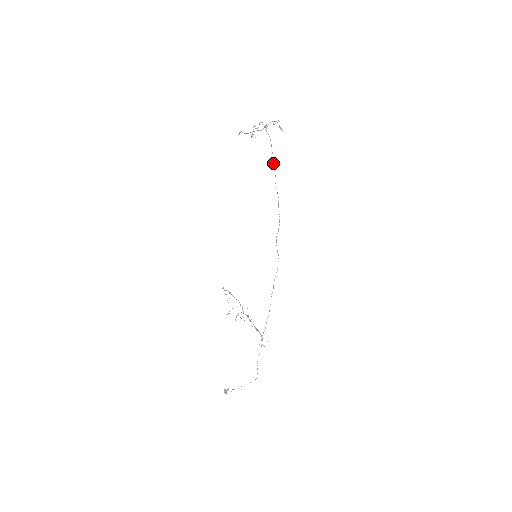
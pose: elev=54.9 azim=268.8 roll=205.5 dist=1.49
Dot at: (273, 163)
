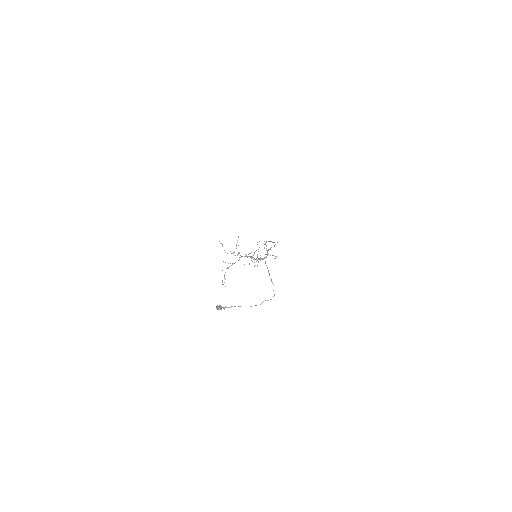
Dot at: (264, 241)
